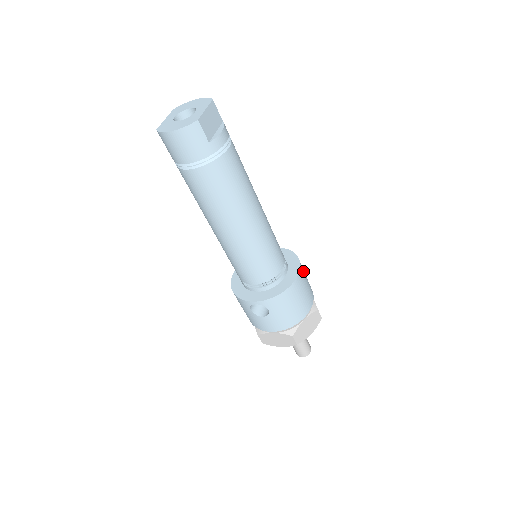
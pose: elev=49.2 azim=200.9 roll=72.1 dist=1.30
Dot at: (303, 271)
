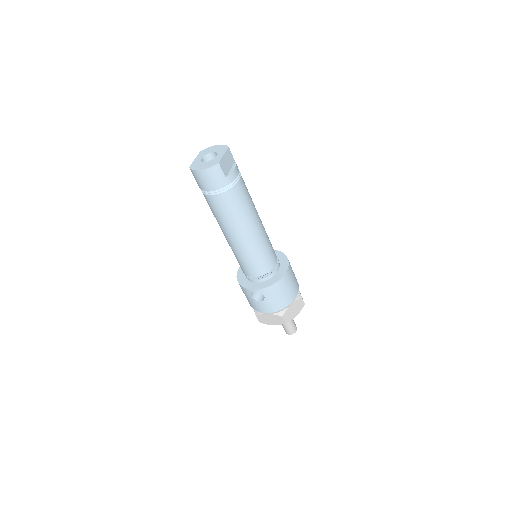
Dot at: (291, 268)
